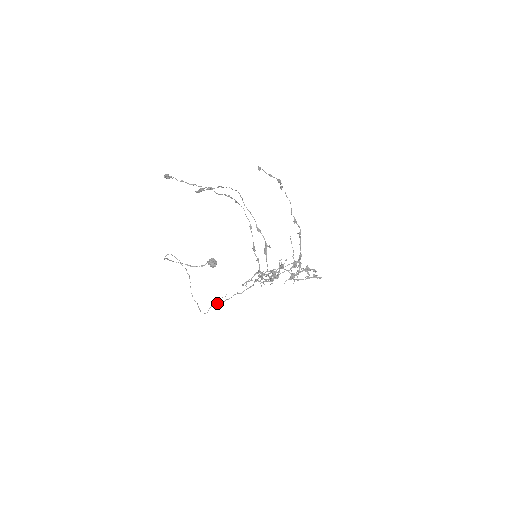
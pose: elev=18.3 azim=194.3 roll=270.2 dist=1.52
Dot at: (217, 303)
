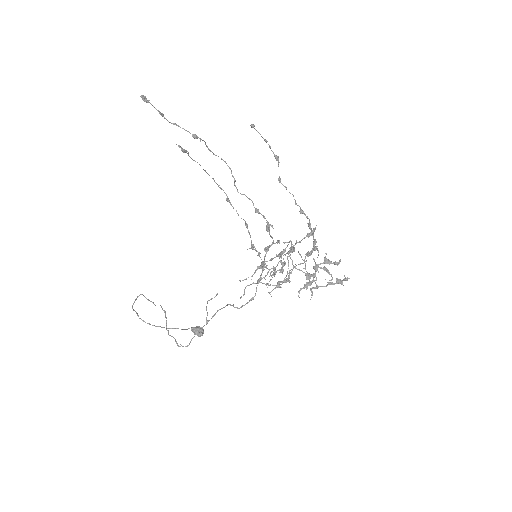
Dot at: (204, 325)
